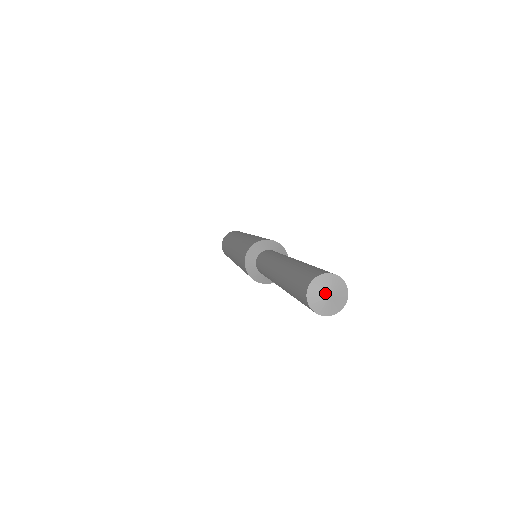
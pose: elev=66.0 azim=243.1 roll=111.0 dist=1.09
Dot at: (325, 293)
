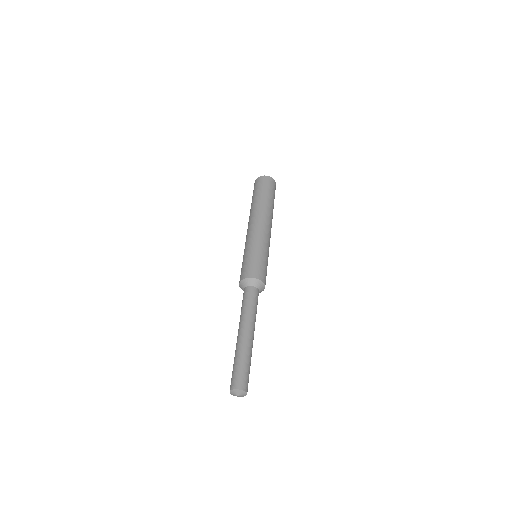
Dot at: (236, 395)
